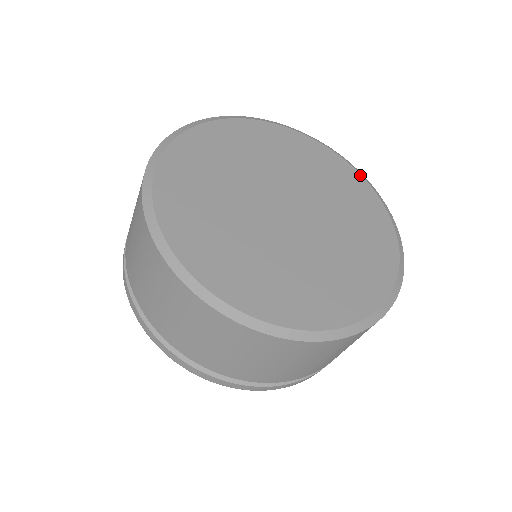
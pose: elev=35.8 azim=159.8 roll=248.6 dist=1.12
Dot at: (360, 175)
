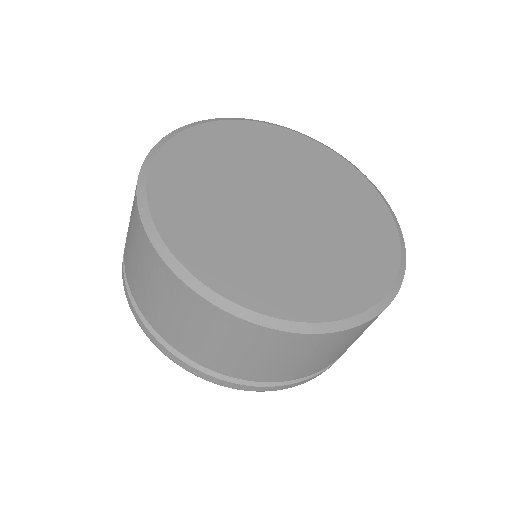
Dot at: (376, 190)
